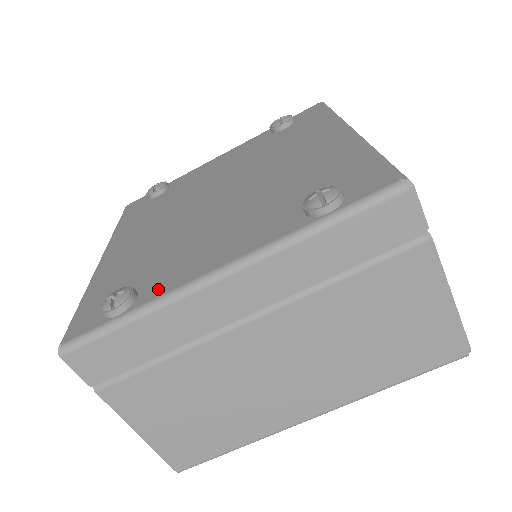
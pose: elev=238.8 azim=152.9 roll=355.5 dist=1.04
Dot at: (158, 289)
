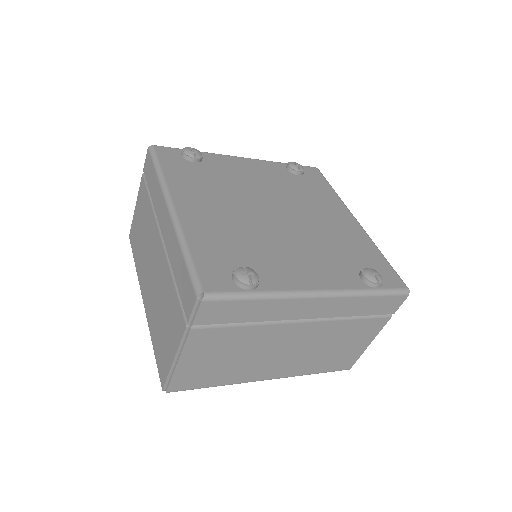
Dot at: (276, 283)
